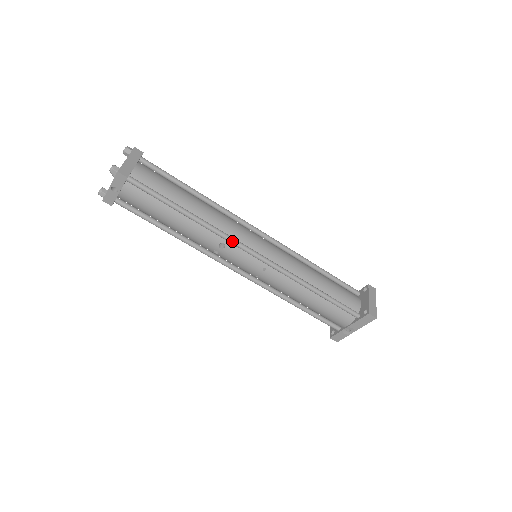
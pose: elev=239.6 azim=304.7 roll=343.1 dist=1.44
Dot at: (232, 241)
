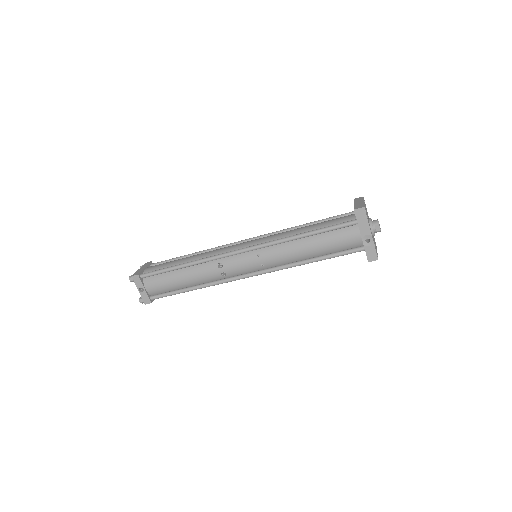
Dot at: (220, 256)
